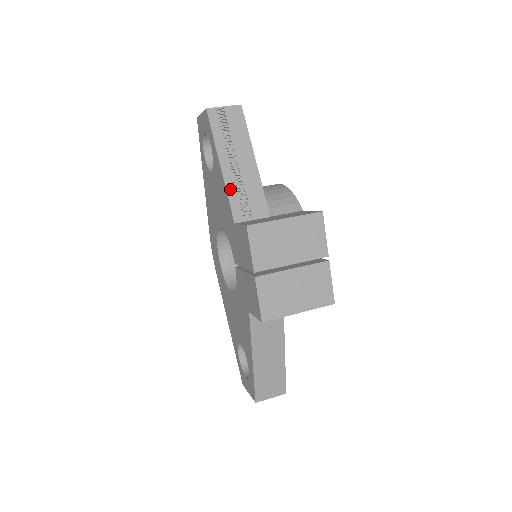
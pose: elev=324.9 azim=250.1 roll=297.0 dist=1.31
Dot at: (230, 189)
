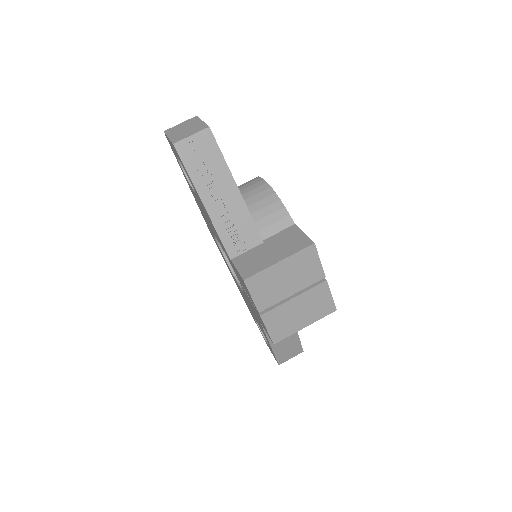
Dot at: (219, 227)
